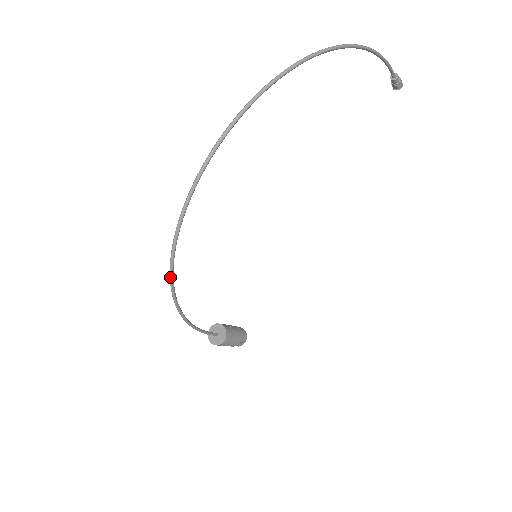
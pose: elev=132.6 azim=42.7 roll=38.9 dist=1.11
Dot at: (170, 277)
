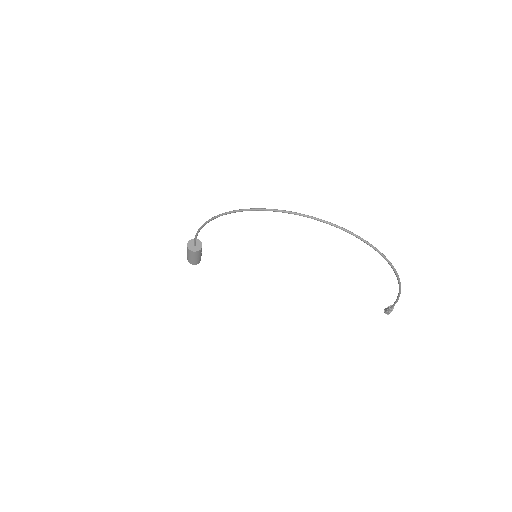
Dot at: (233, 211)
